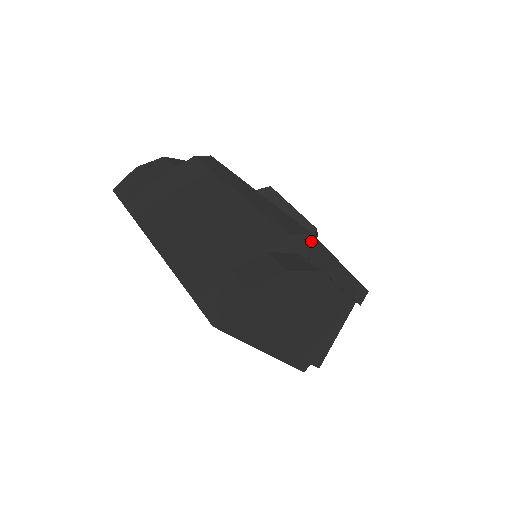
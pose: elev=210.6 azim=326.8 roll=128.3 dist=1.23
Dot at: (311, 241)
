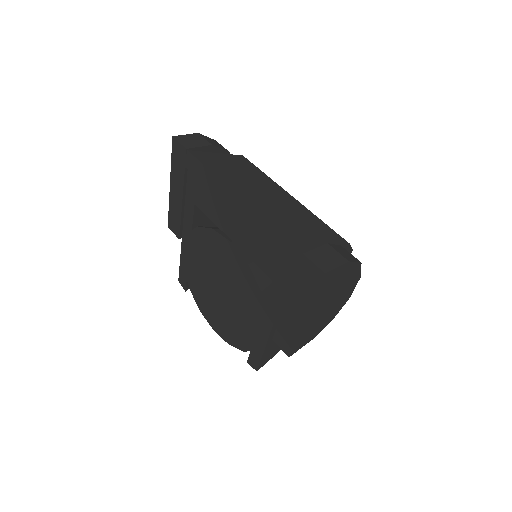
Dot at: occluded
